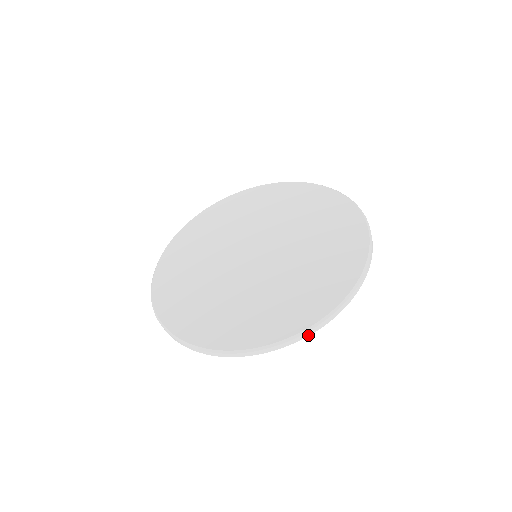
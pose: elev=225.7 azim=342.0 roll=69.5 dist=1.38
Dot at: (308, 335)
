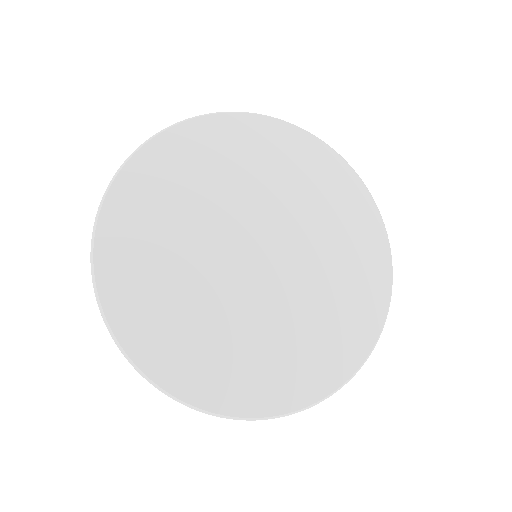
Dot at: (309, 406)
